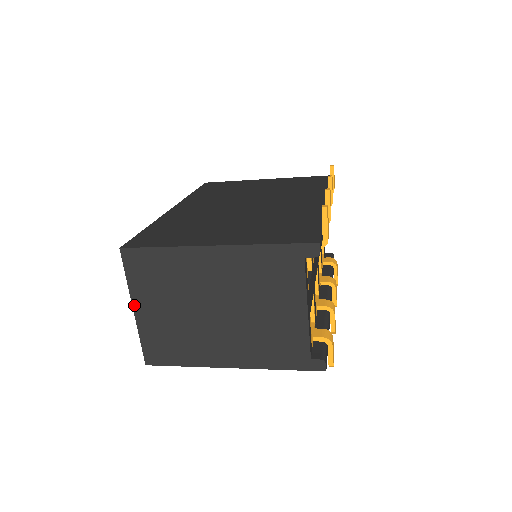
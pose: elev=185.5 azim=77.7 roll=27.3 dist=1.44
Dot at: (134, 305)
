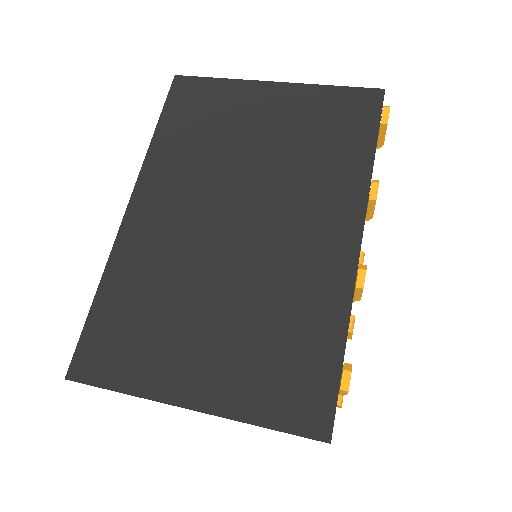
Dot at: occluded
